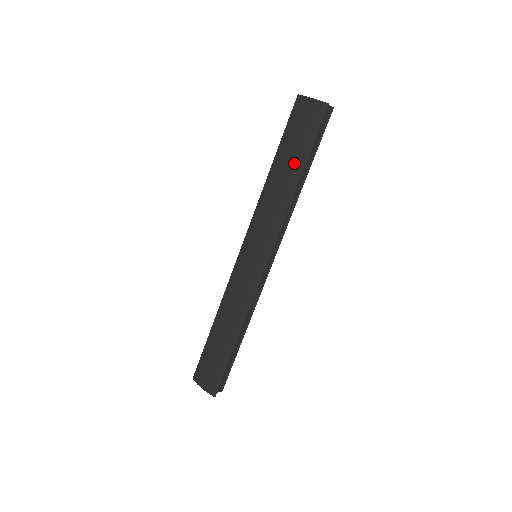
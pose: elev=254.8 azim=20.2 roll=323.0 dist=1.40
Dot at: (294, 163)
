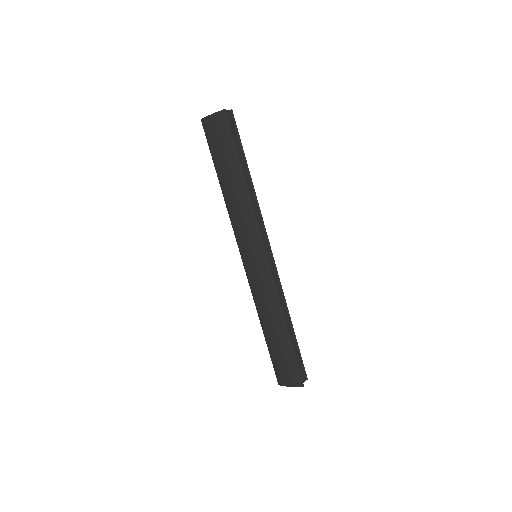
Dot at: (232, 168)
